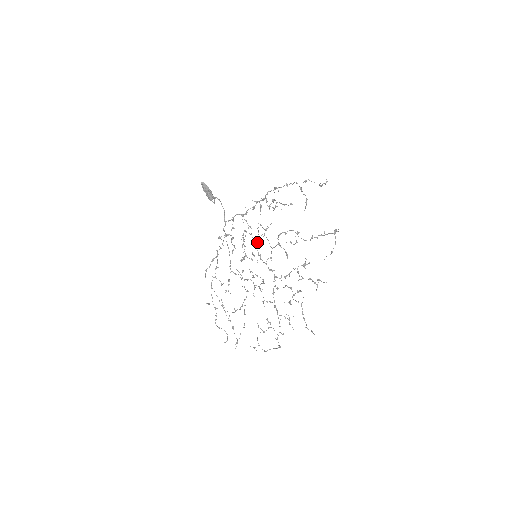
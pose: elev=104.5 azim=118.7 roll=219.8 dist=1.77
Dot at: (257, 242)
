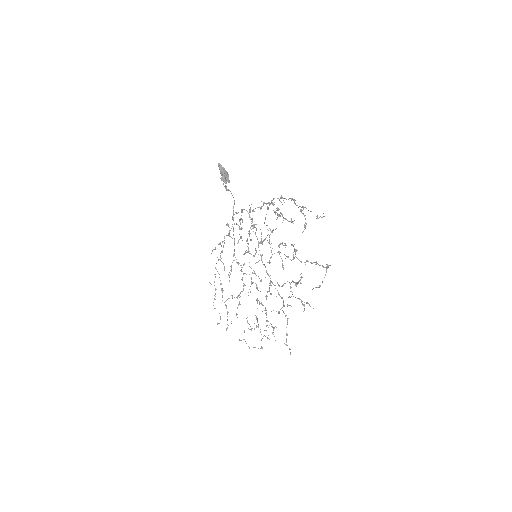
Dot at: (259, 243)
